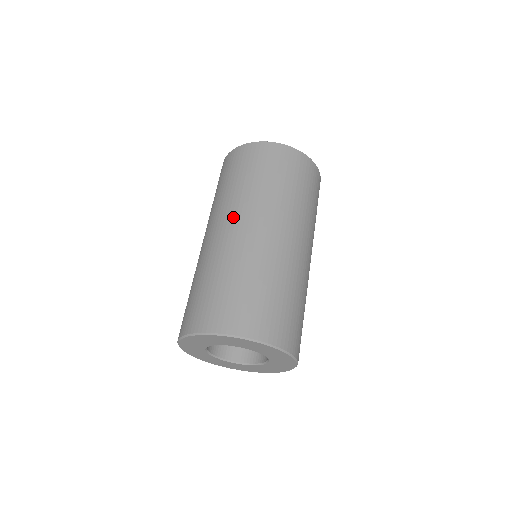
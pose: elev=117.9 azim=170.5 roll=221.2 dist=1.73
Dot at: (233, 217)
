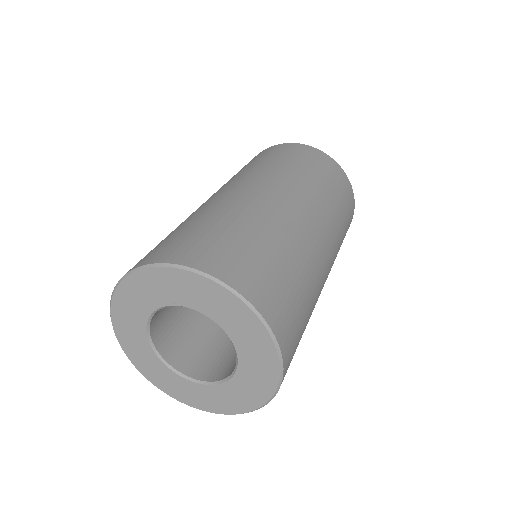
Dot at: occluded
